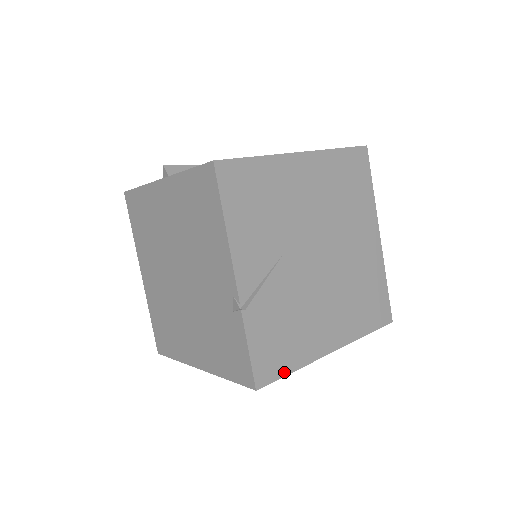
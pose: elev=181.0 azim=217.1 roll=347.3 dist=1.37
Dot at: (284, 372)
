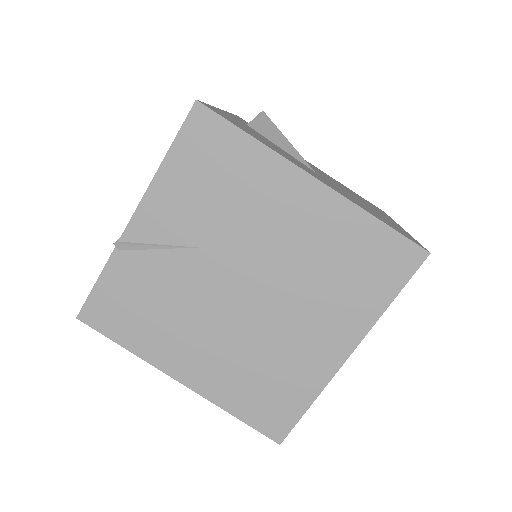
Dot at: (114, 336)
